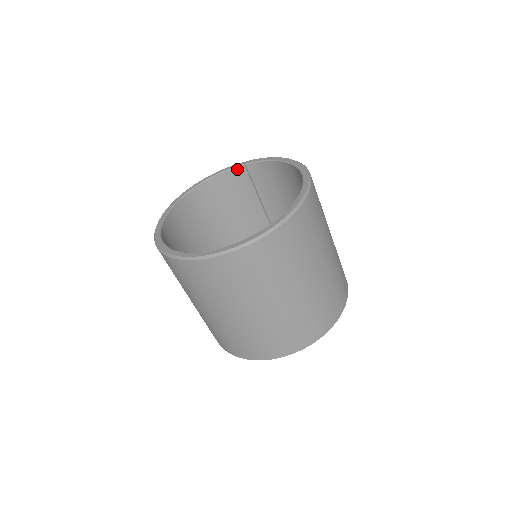
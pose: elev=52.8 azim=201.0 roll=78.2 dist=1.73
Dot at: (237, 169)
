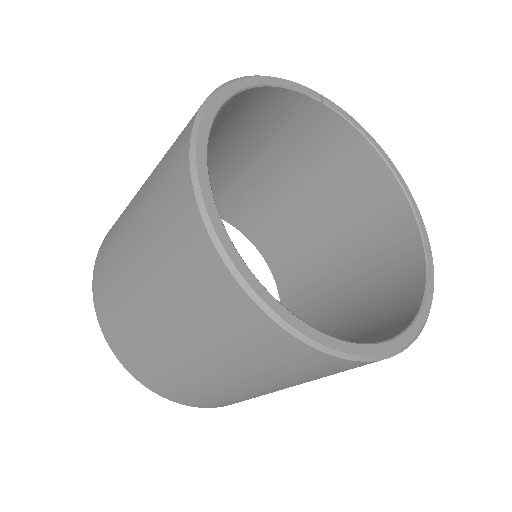
Dot at: (306, 98)
